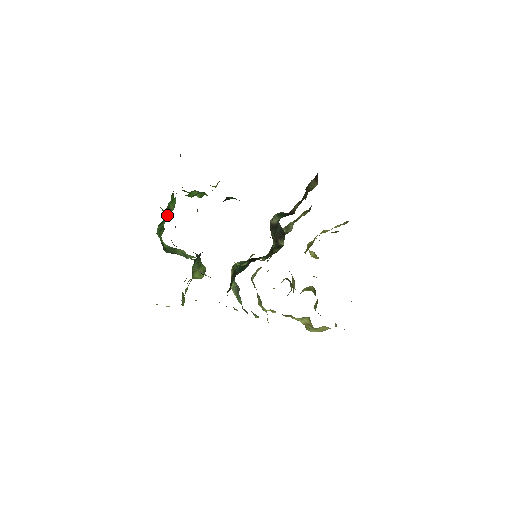
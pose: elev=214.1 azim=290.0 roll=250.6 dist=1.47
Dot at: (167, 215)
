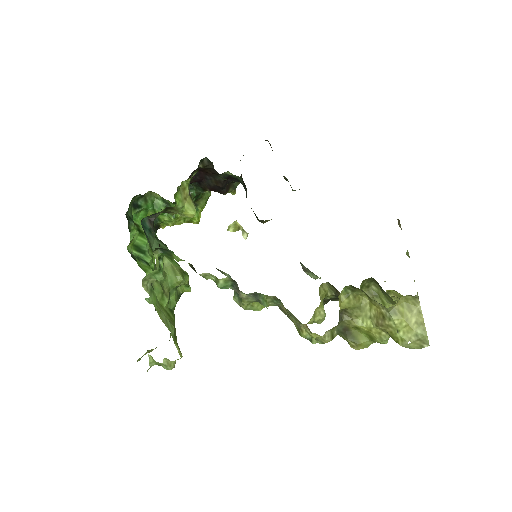
Dot at: (141, 238)
